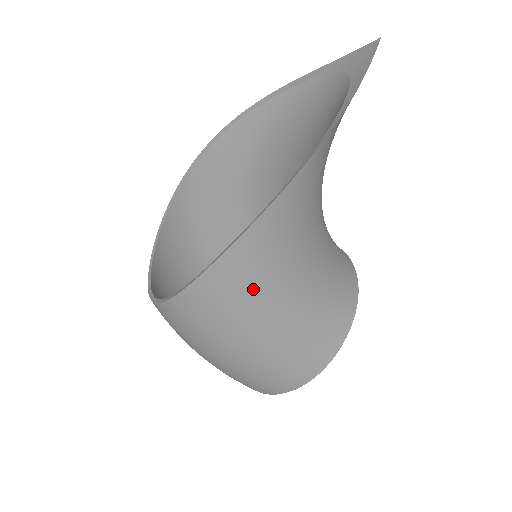
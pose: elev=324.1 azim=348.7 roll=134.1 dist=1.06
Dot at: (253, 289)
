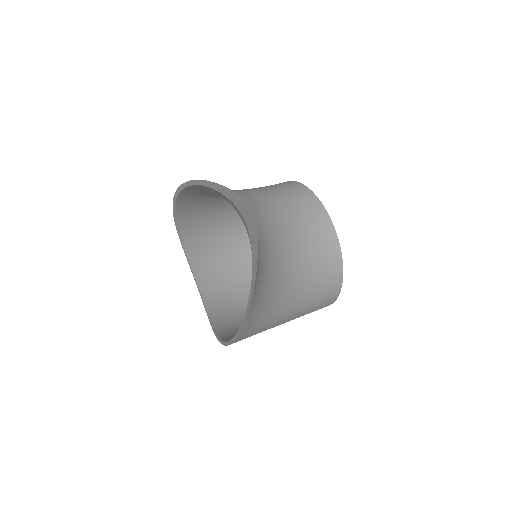
Dot at: occluded
